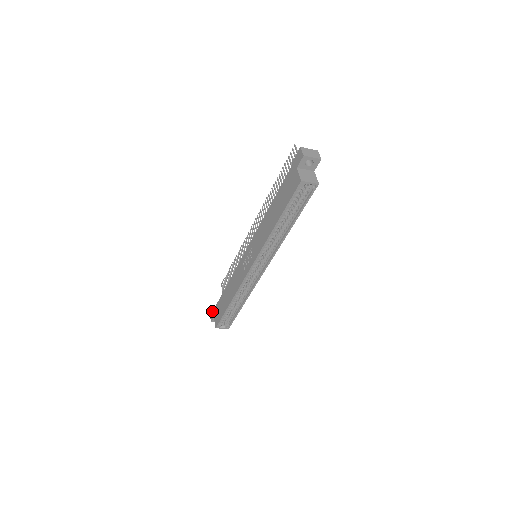
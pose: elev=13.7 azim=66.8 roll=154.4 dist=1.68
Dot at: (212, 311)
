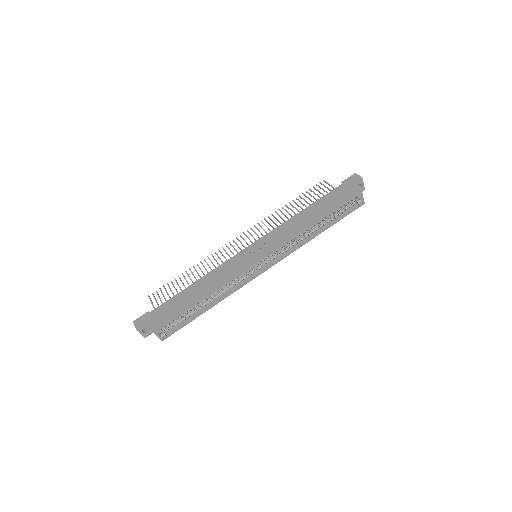
Dot at: (142, 316)
